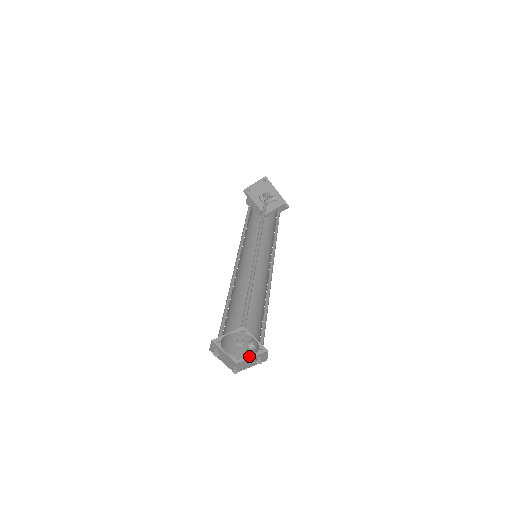
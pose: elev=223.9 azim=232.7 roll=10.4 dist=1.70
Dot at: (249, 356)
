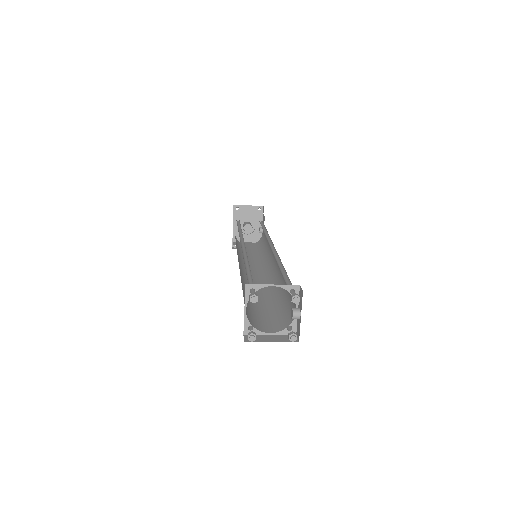
Dot at: (267, 331)
